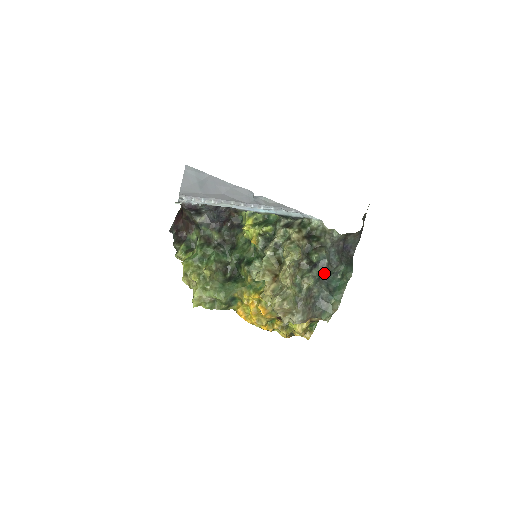
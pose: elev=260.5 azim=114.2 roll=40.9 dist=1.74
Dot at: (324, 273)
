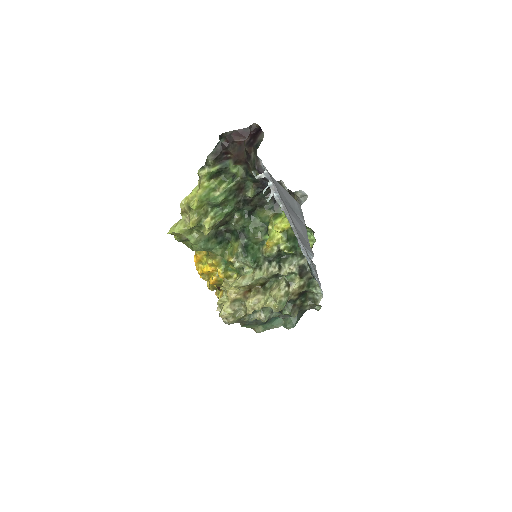
Dot at: occluded
